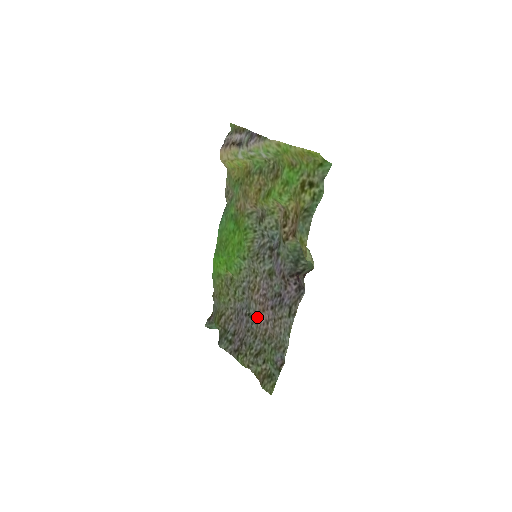
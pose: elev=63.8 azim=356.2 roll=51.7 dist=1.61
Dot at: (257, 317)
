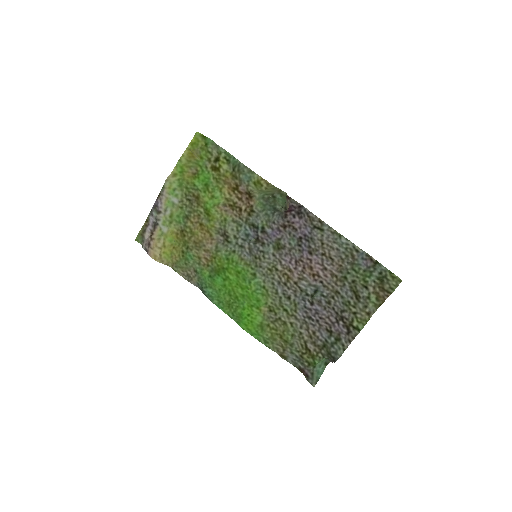
Dot at: (316, 282)
